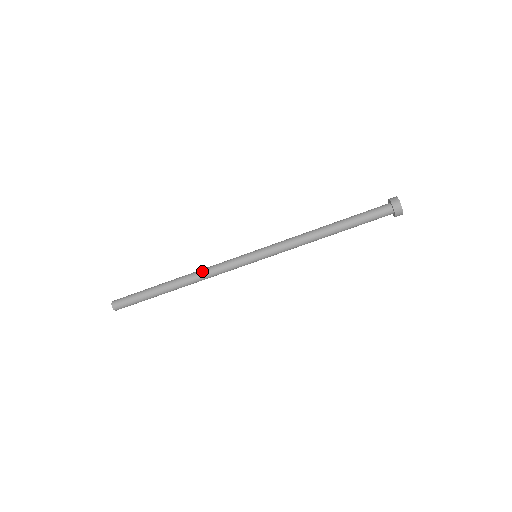
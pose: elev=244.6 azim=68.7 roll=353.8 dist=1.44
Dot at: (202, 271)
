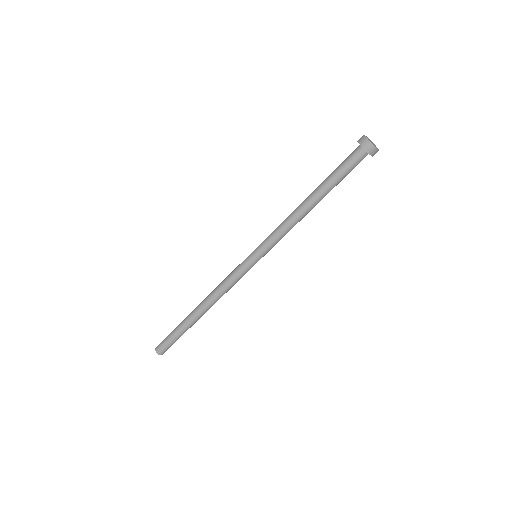
Dot at: (215, 291)
